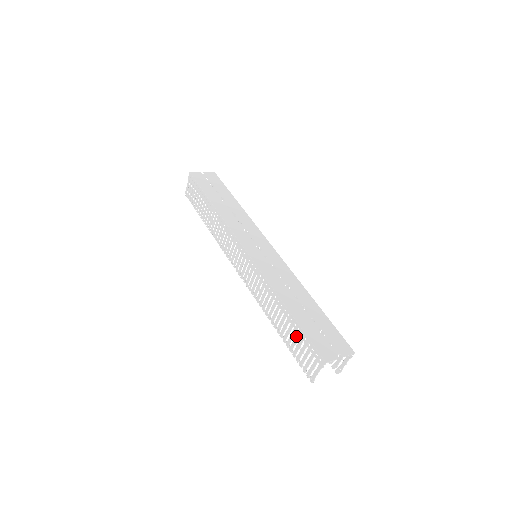
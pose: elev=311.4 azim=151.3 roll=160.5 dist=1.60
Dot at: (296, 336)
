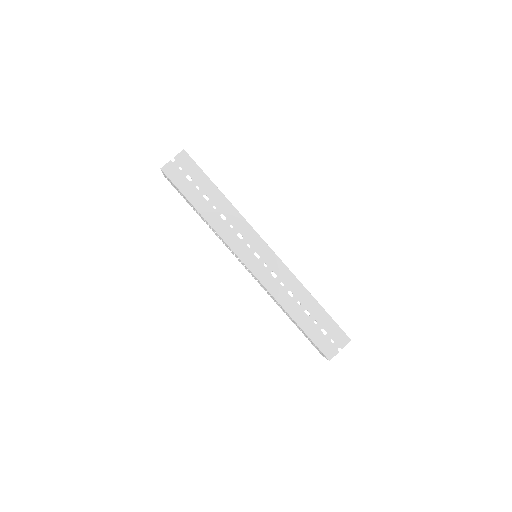
Dot at: (305, 334)
